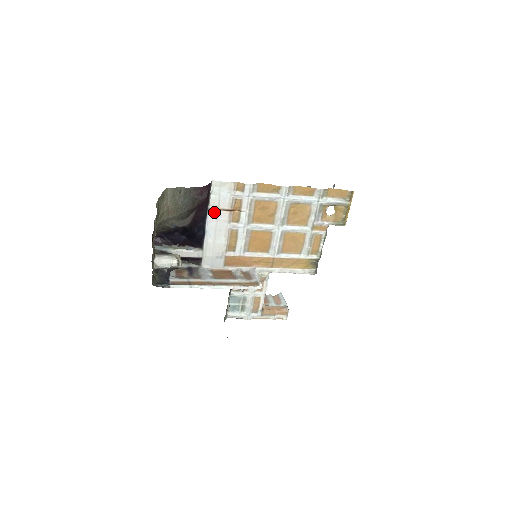
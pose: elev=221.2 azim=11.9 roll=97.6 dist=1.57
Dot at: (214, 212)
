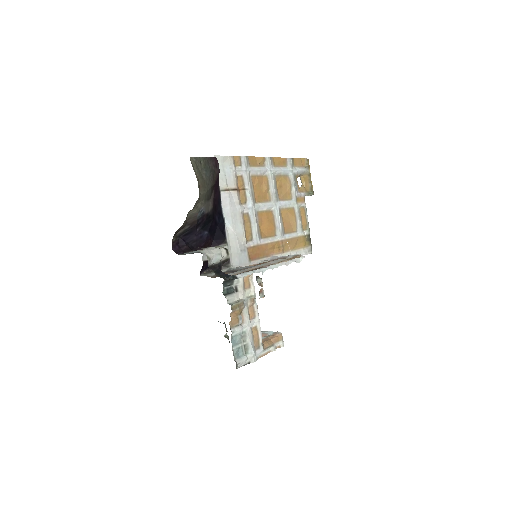
Dot at: (225, 193)
